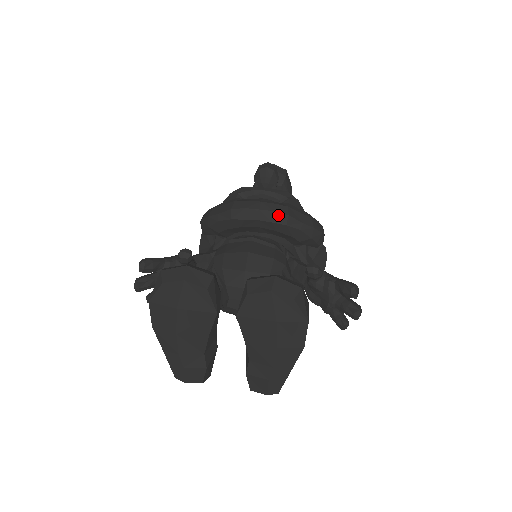
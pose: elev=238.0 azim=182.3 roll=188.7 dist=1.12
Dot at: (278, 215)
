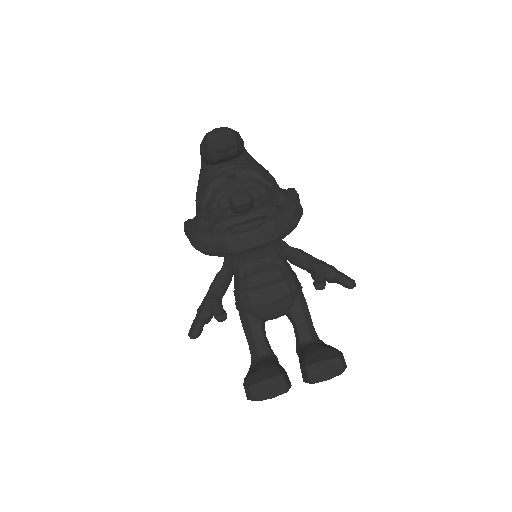
Dot at: (271, 242)
